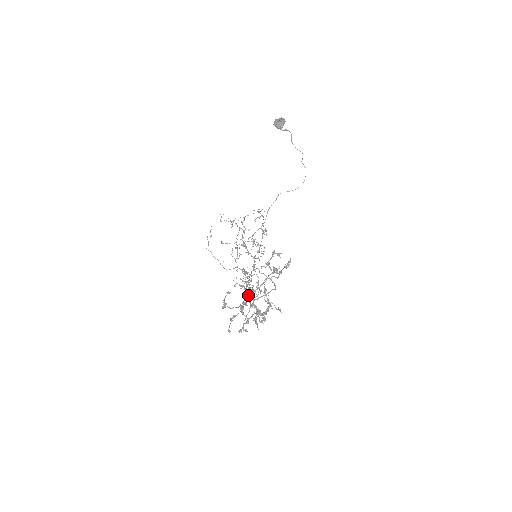
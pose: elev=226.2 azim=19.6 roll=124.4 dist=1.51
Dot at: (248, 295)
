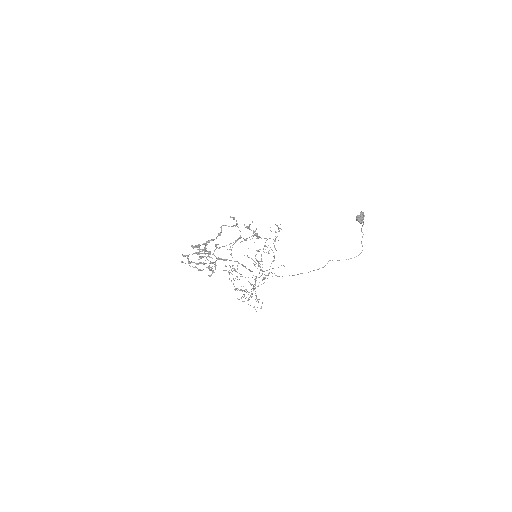
Dot at: occluded
